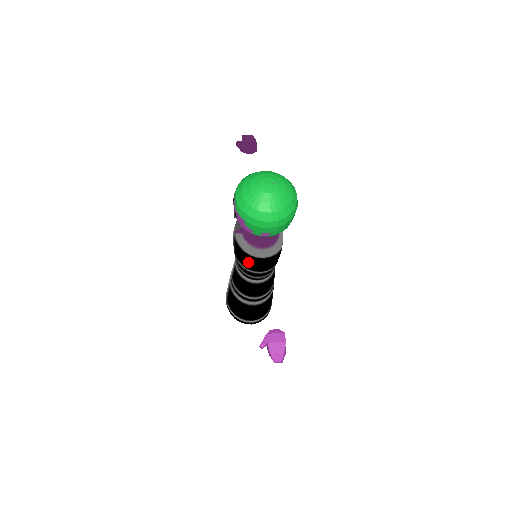
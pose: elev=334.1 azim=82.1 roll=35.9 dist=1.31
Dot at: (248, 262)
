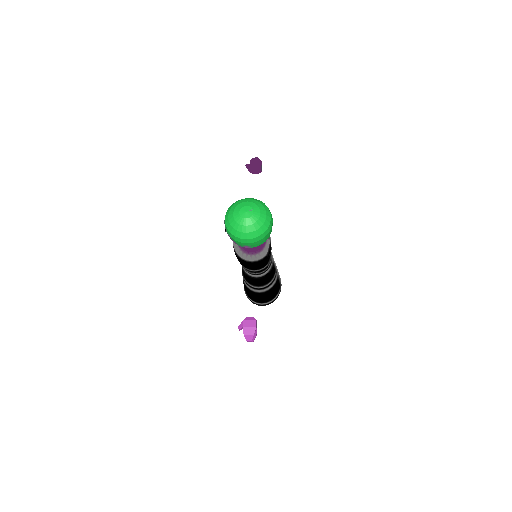
Dot at: (242, 263)
